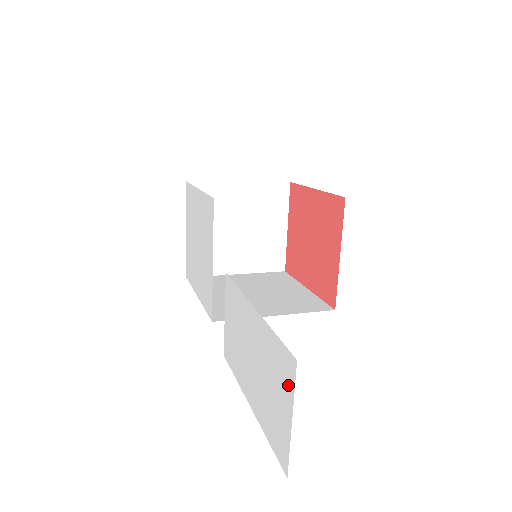
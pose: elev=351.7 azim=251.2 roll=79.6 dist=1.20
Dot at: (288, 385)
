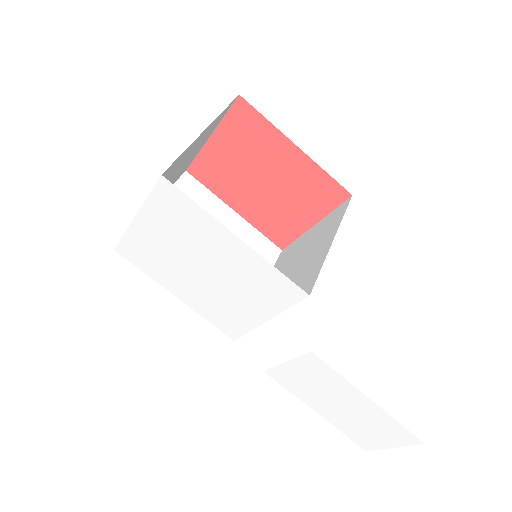
Dot at: (402, 441)
